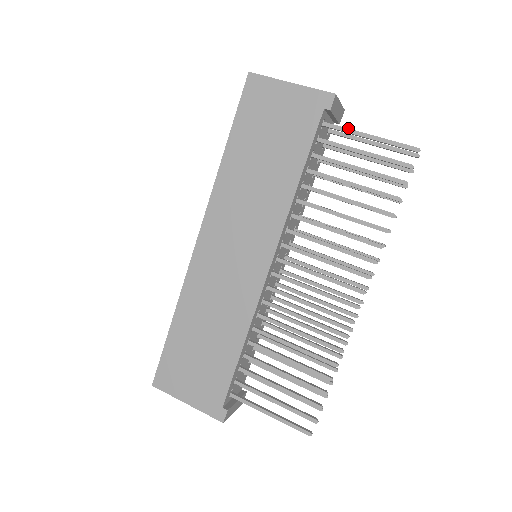
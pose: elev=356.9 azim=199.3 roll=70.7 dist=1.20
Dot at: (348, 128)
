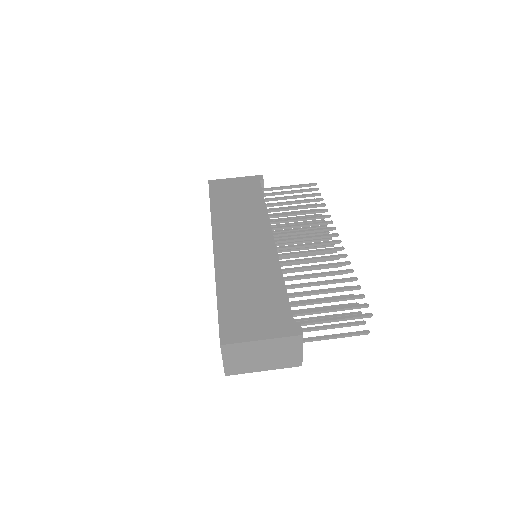
Dot at: (276, 187)
